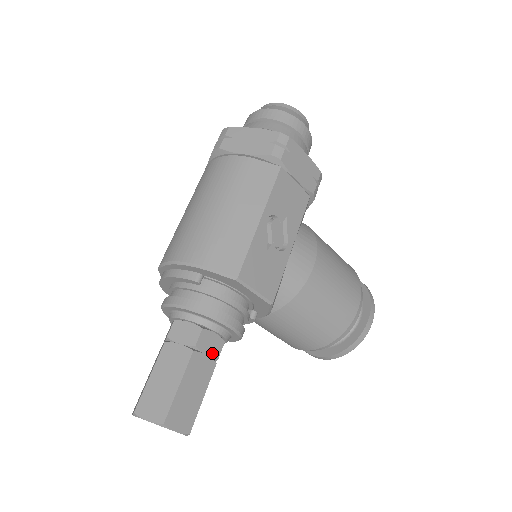
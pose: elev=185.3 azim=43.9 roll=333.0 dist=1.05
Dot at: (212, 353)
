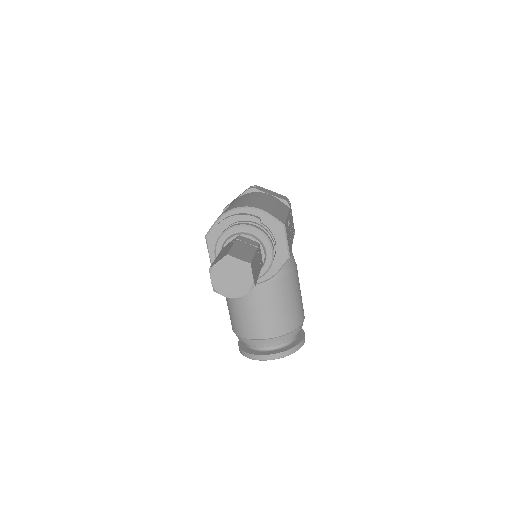
Dot at: (260, 261)
